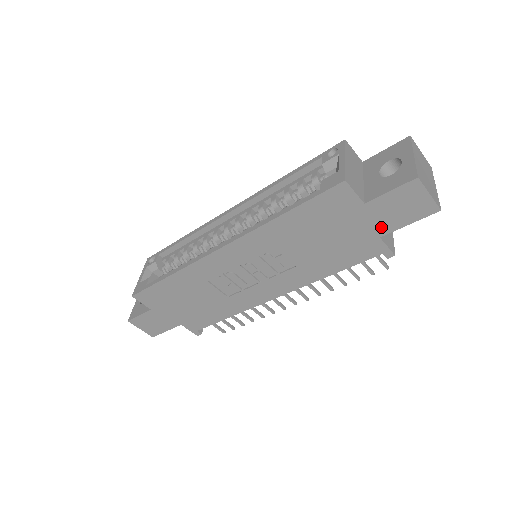
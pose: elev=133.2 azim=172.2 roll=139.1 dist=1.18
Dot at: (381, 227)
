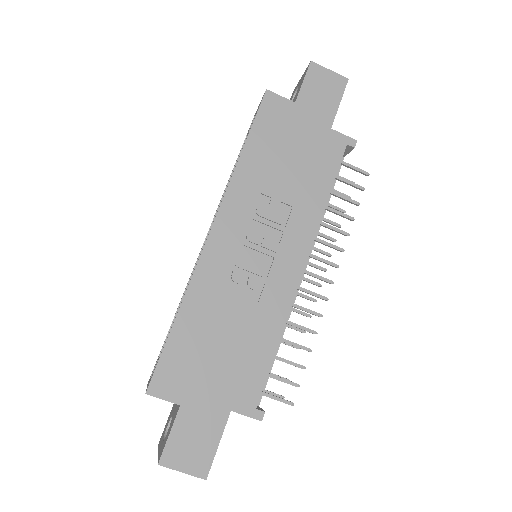
Dot at: (324, 118)
